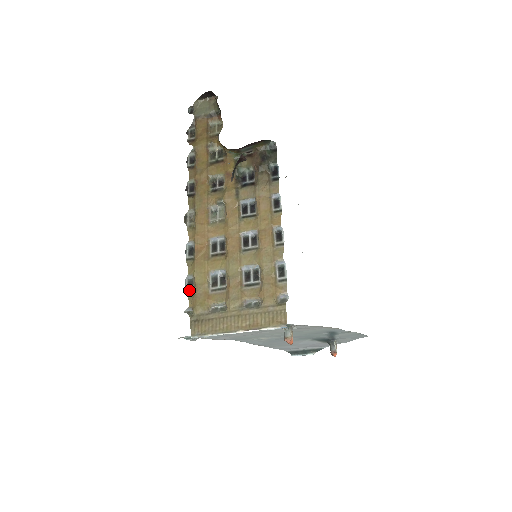
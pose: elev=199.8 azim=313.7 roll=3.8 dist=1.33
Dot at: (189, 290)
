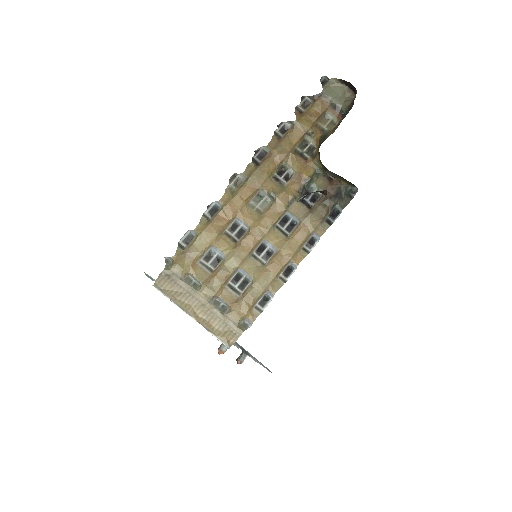
Dot at: (183, 243)
